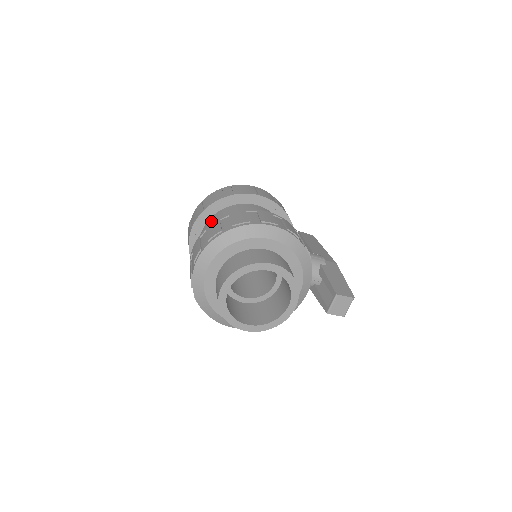
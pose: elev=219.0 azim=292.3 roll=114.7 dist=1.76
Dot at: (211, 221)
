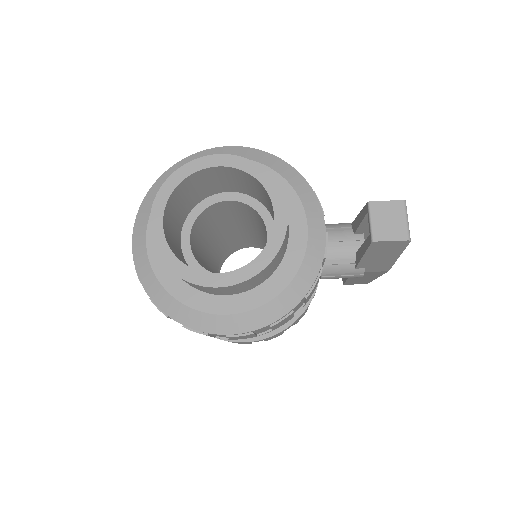
Dot at: occluded
